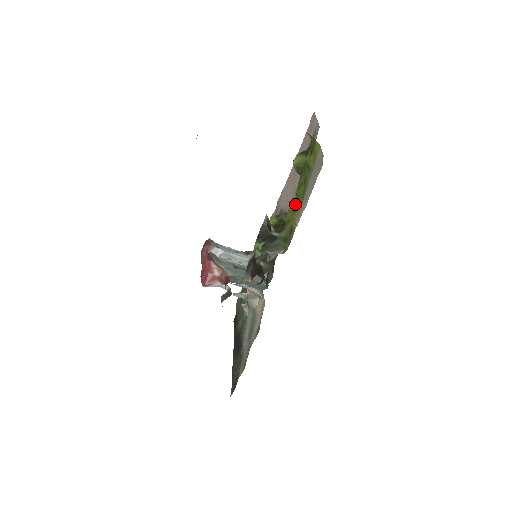
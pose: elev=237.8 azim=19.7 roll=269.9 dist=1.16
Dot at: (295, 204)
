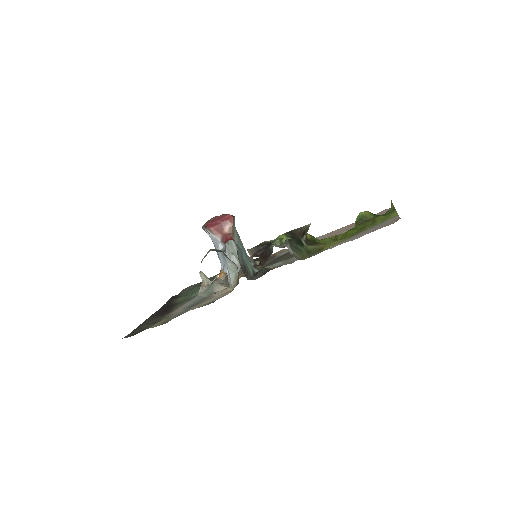
Dot at: (338, 237)
